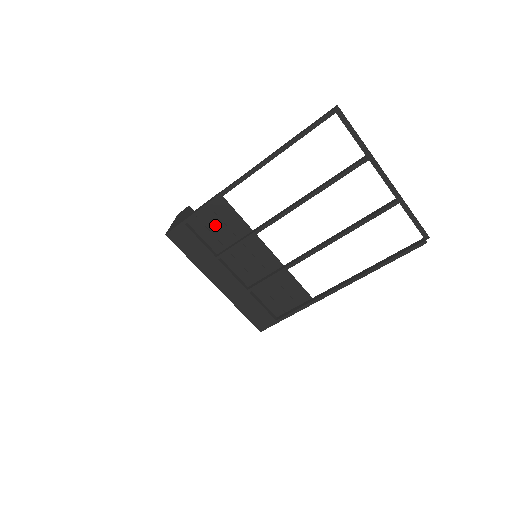
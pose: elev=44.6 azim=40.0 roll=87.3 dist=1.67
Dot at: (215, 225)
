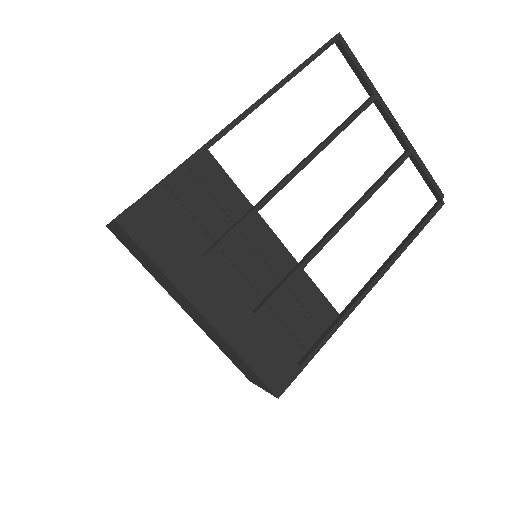
Dot at: (197, 201)
